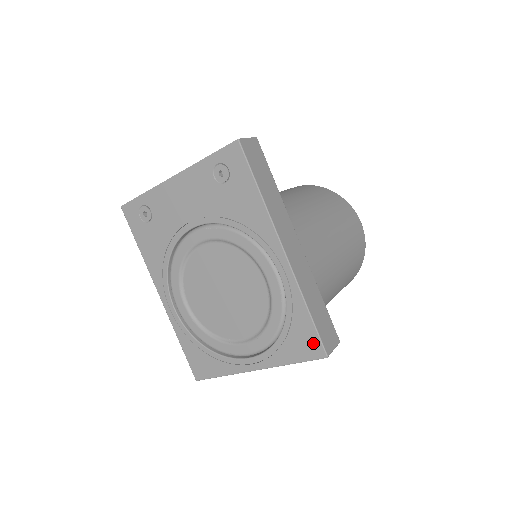
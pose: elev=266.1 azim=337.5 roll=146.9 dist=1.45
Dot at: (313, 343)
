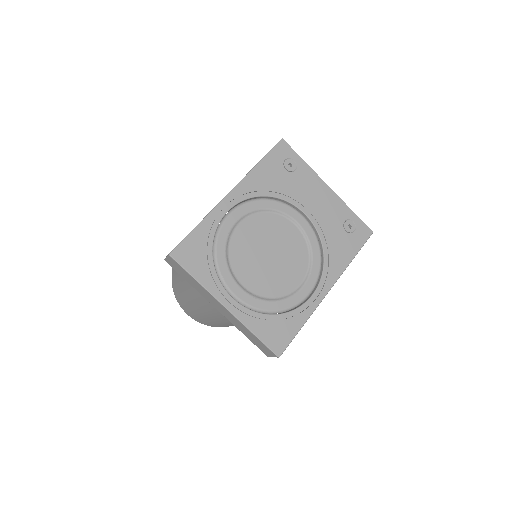
Dot at: (282, 342)
